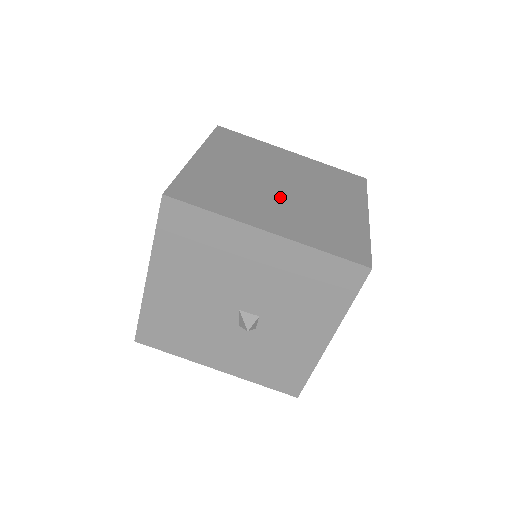
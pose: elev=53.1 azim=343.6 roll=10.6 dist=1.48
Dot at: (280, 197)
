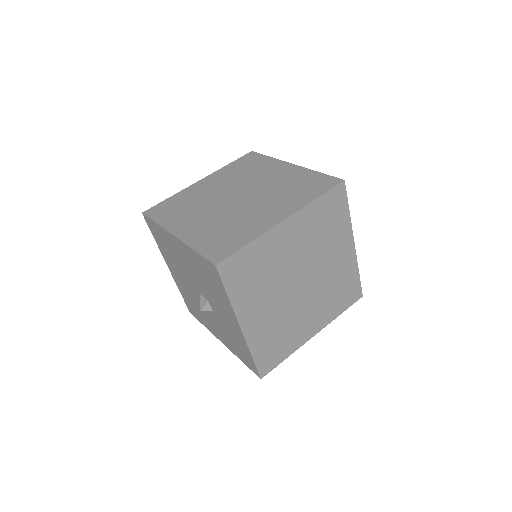
Dot at: (220, 208)
